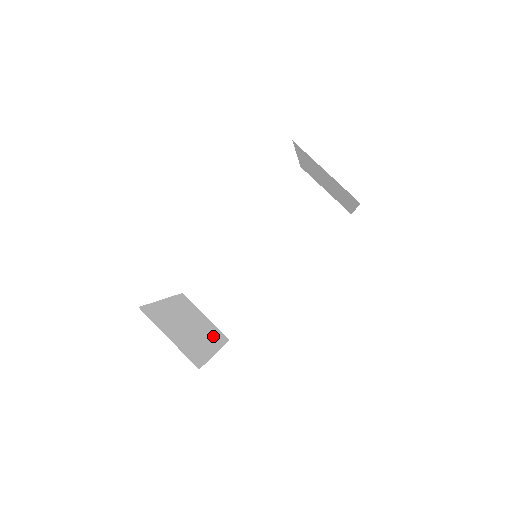
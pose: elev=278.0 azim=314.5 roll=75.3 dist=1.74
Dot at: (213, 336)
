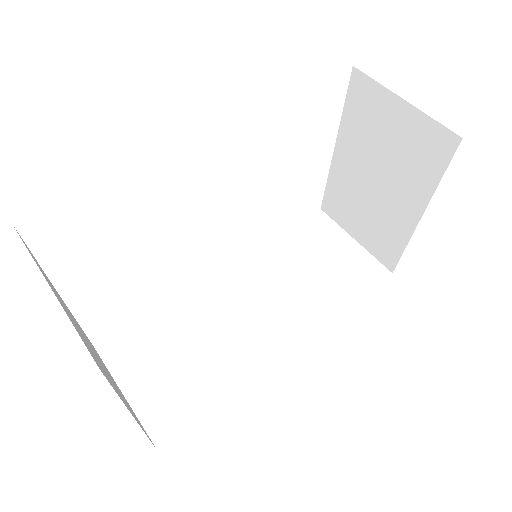
Dot at: occluded
